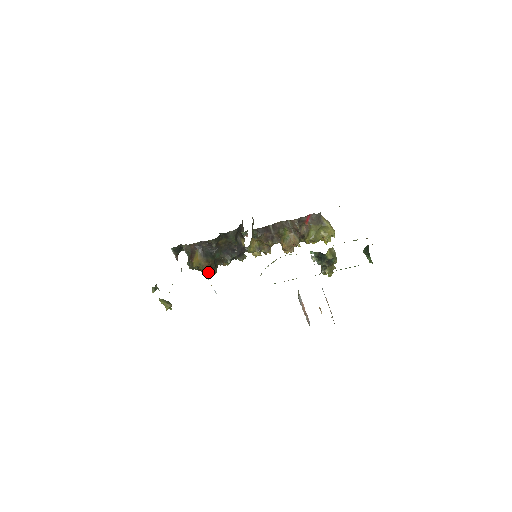
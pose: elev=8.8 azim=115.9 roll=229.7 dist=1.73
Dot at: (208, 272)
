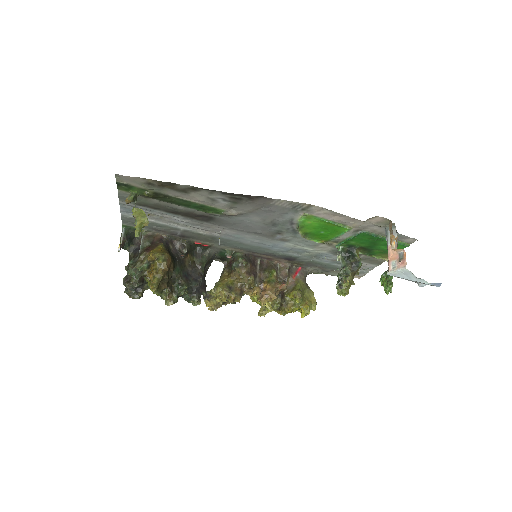
Dot at: (163, 274)
